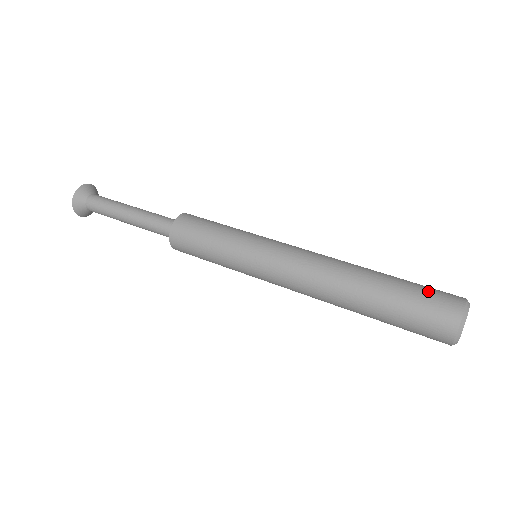
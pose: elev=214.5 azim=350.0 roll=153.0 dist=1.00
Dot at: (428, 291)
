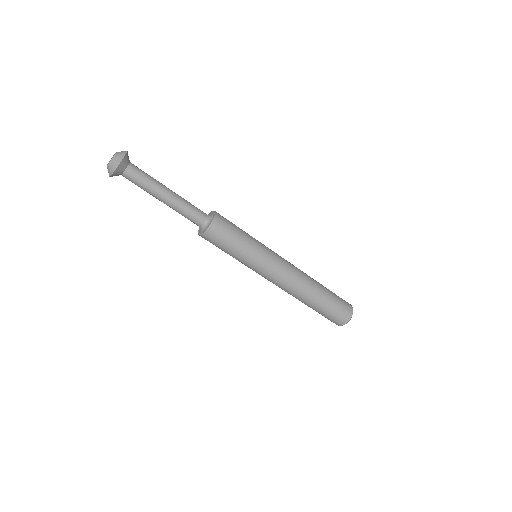
Dot at: (340, 306)
